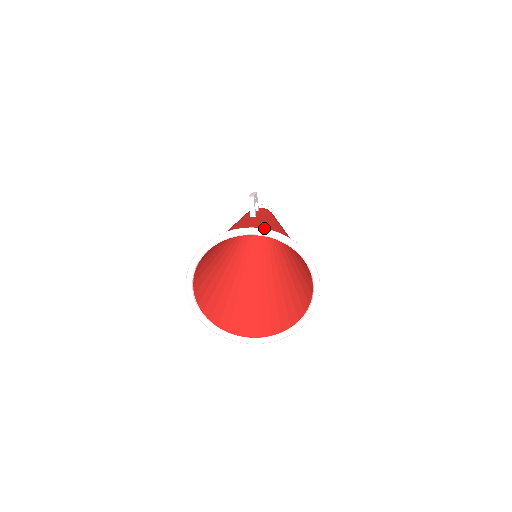
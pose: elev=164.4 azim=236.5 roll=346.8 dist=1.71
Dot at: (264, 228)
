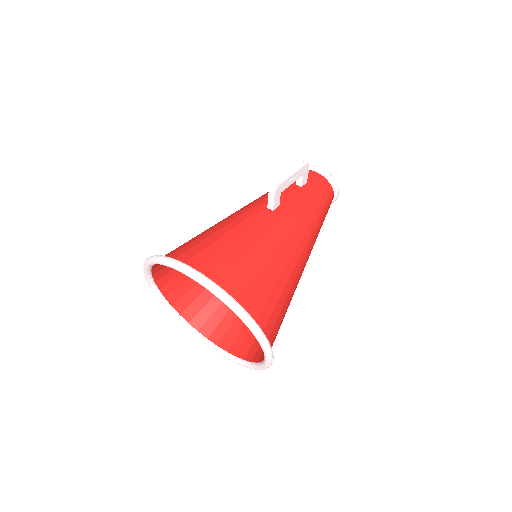
Dot at: (236, 263)
